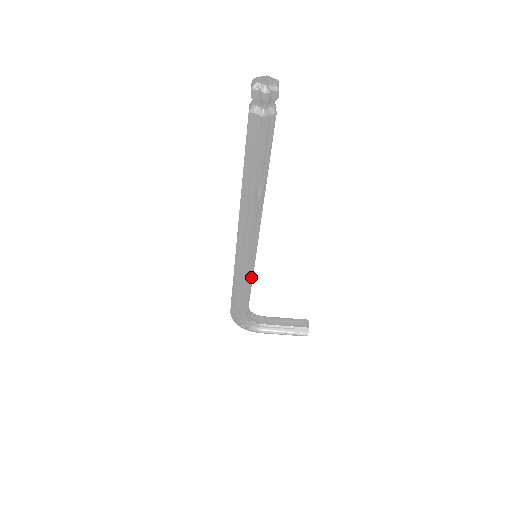
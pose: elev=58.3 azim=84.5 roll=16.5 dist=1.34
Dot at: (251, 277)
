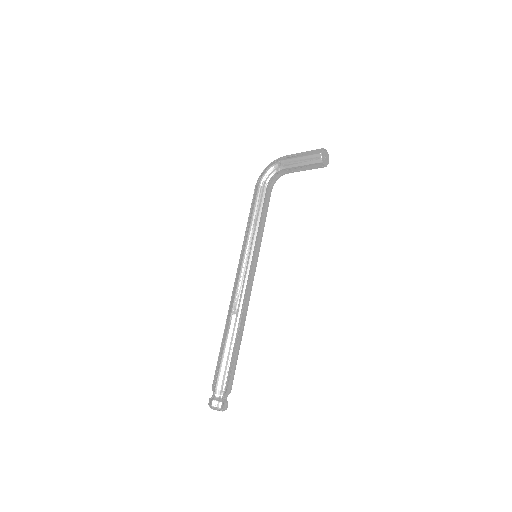
Dot at: (261, 238)
